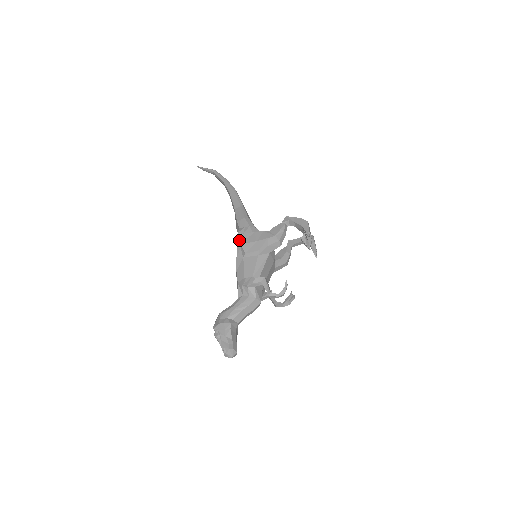
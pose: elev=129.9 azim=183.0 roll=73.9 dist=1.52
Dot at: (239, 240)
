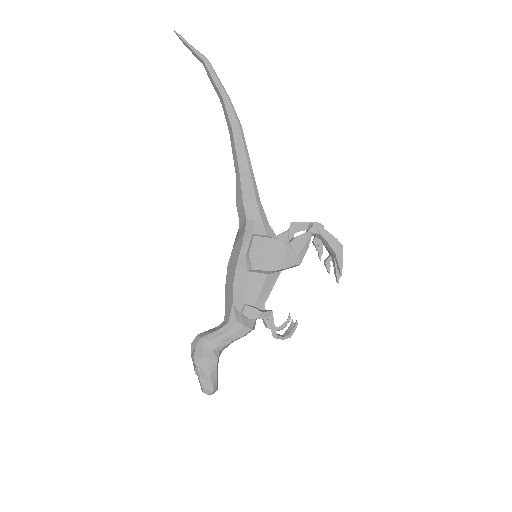
Dot at: (245, 242)
